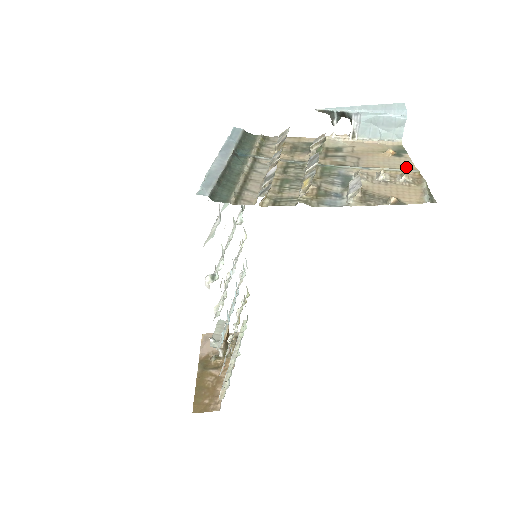
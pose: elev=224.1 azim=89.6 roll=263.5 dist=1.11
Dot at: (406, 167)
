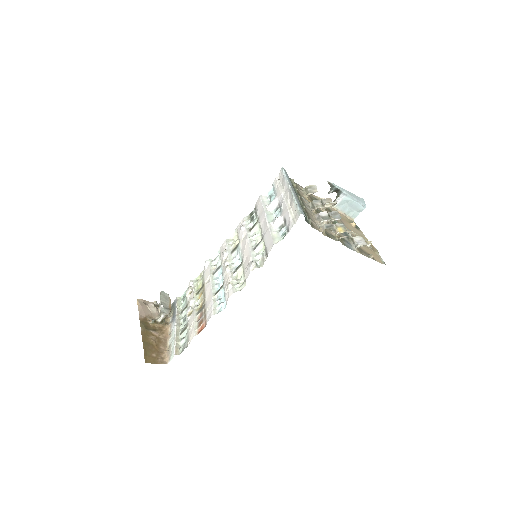
Dot at: (364, 238)
